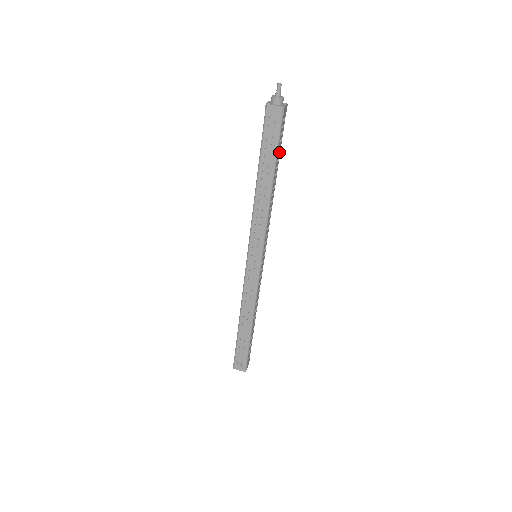
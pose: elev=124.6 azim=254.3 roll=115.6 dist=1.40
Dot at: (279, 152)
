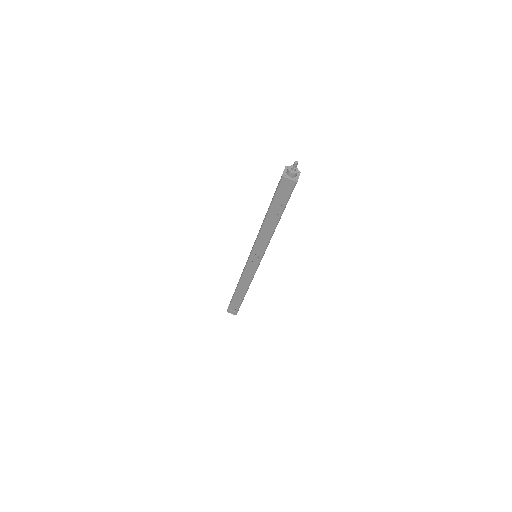
Dot at: occluded
